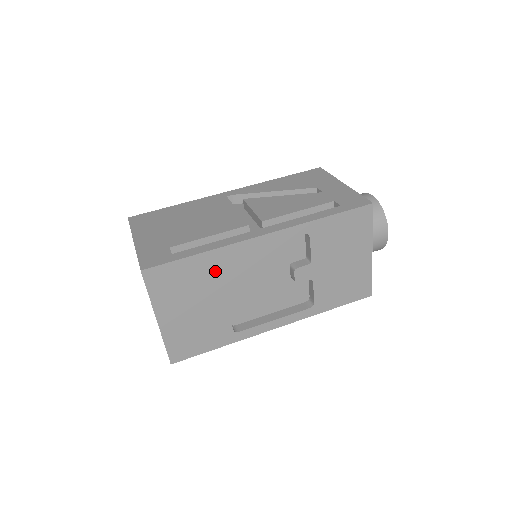
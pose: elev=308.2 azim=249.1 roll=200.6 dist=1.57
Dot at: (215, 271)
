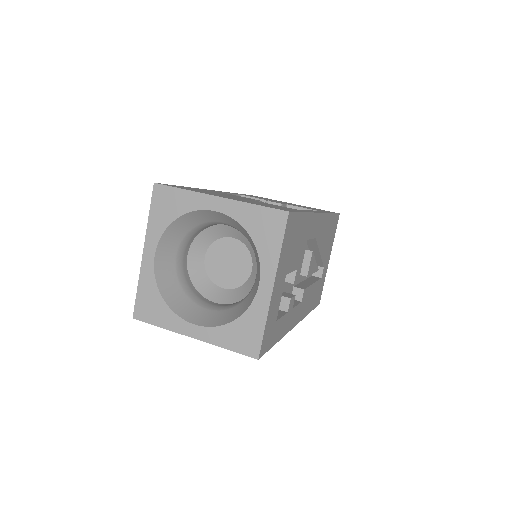
Dot at: occluded
